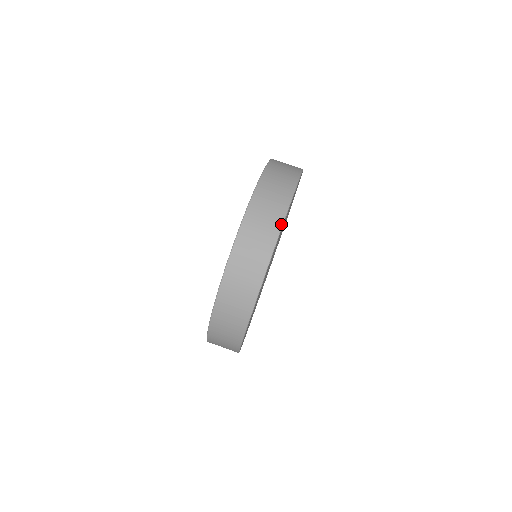
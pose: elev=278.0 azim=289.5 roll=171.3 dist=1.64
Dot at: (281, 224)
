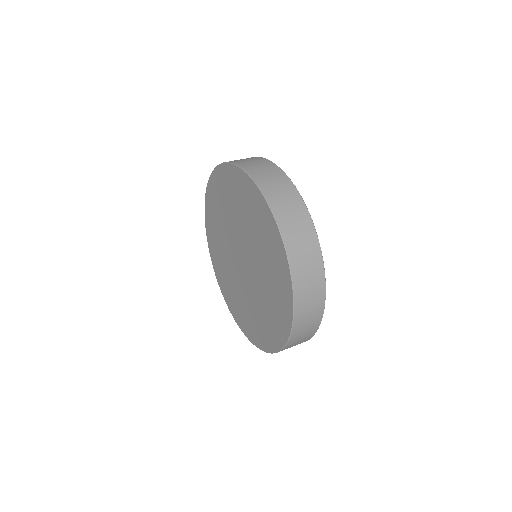
Dot at: occluded
